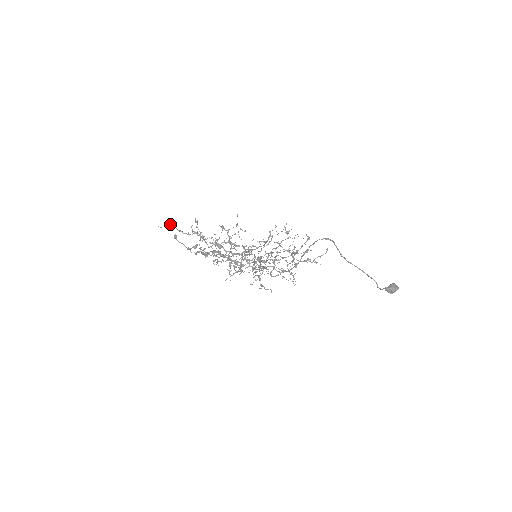
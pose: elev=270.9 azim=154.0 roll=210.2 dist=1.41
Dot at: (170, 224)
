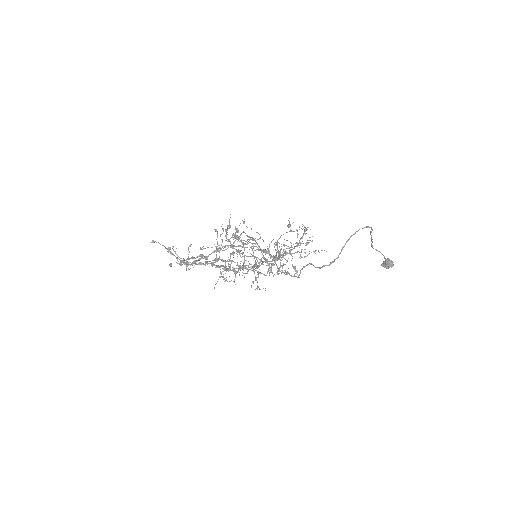
Dot at: (237, 236)
